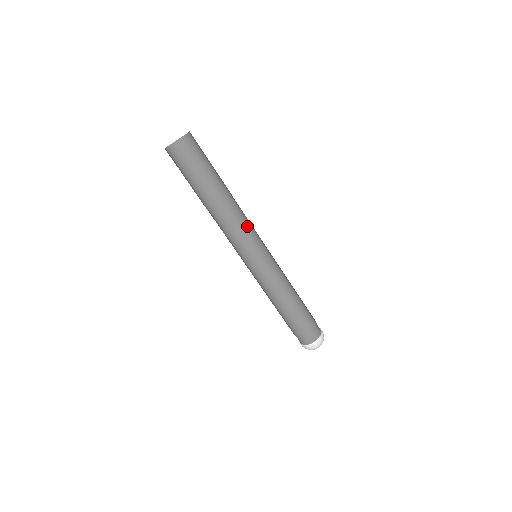
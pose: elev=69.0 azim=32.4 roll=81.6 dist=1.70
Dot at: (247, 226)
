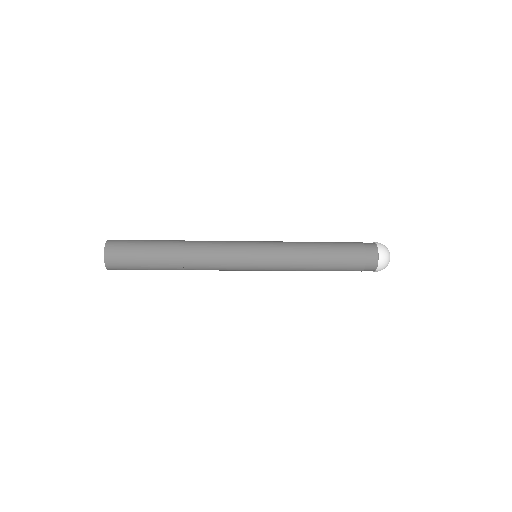
Dot at: (219, 266)
